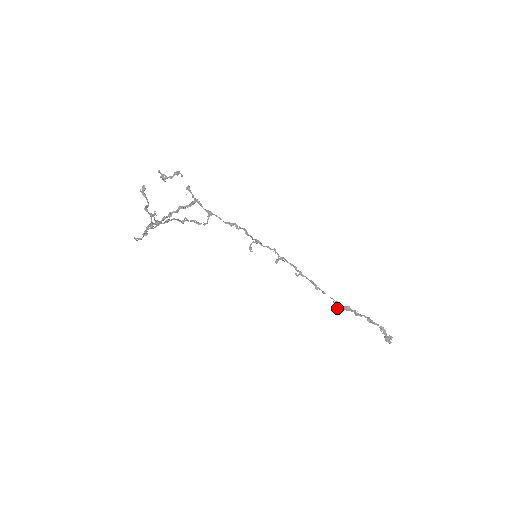
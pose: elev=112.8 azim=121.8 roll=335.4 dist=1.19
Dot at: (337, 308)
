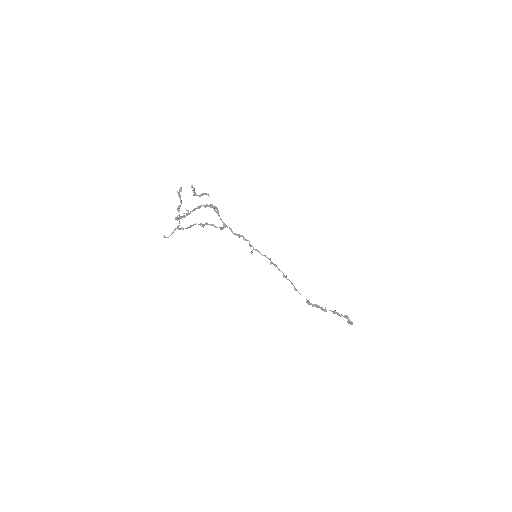
Dot at: (308, 304)
